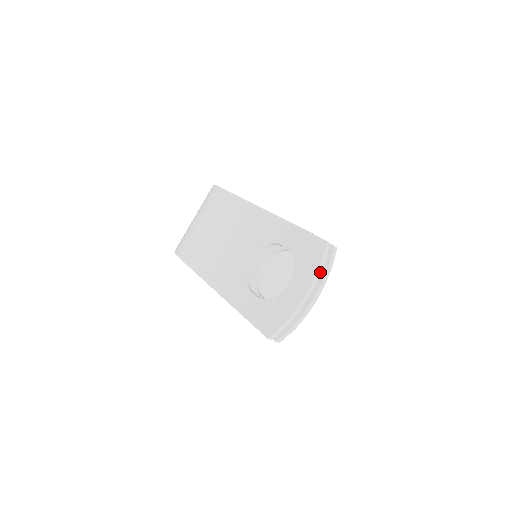
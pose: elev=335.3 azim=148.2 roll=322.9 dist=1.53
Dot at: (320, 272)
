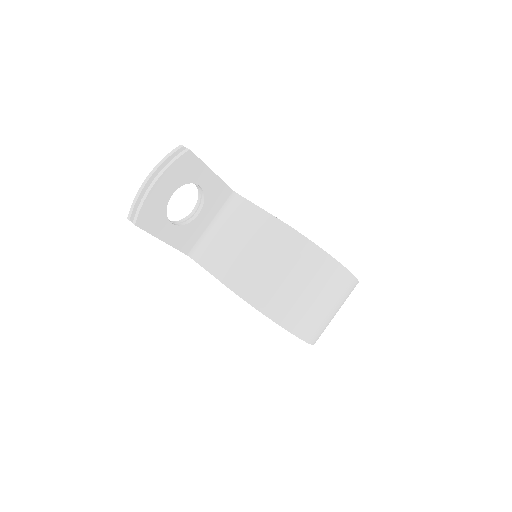
Dot at: (164, 161)
